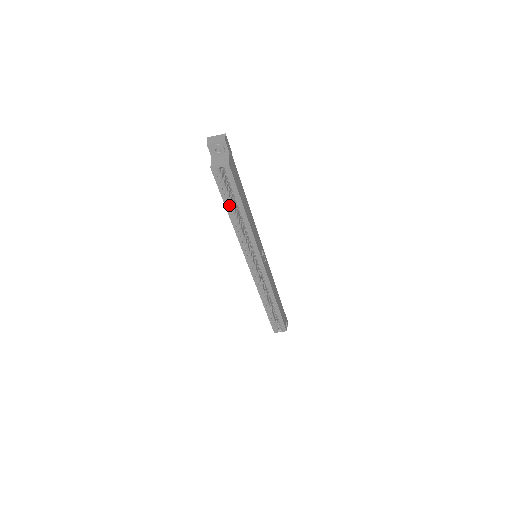
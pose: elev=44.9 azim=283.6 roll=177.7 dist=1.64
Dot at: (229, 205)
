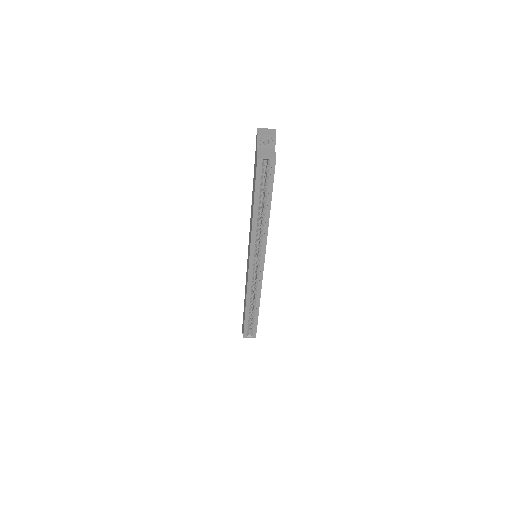
Dot at: (257, 199)
